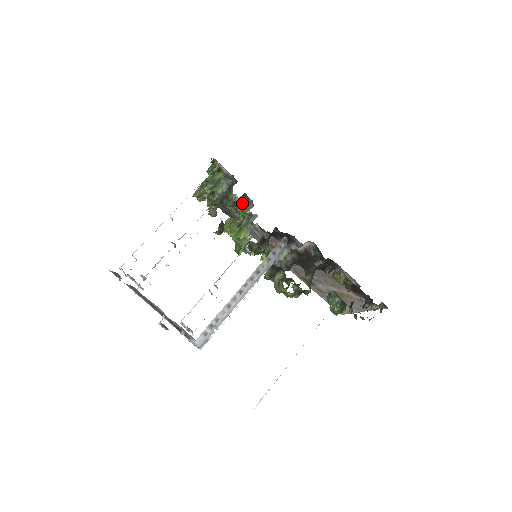
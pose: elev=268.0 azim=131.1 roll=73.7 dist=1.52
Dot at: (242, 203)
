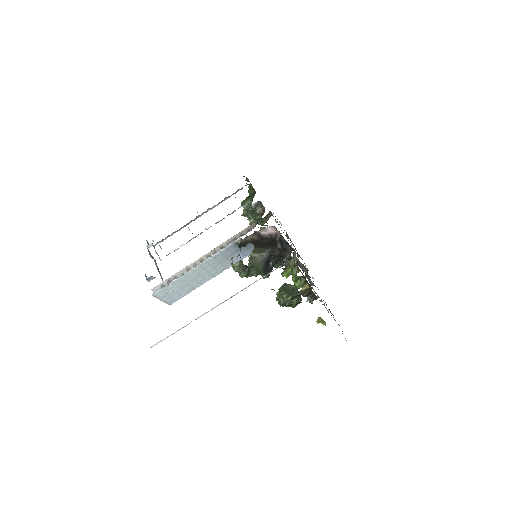
Dot at: (261, 212)
